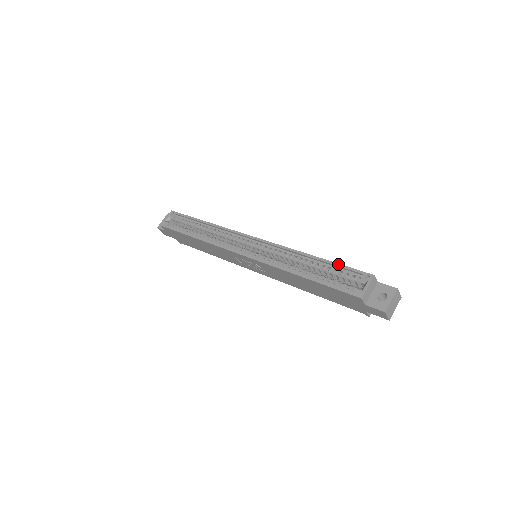
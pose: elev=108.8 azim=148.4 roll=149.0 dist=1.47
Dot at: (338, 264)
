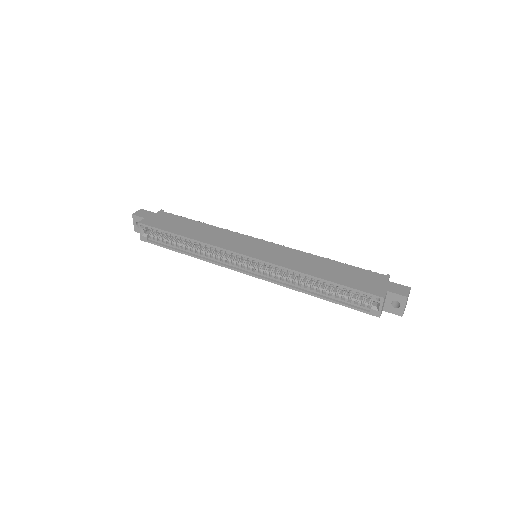
Dot at: (346, 287)
